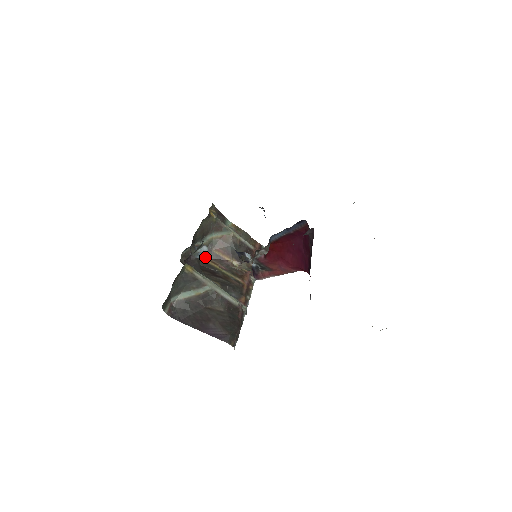
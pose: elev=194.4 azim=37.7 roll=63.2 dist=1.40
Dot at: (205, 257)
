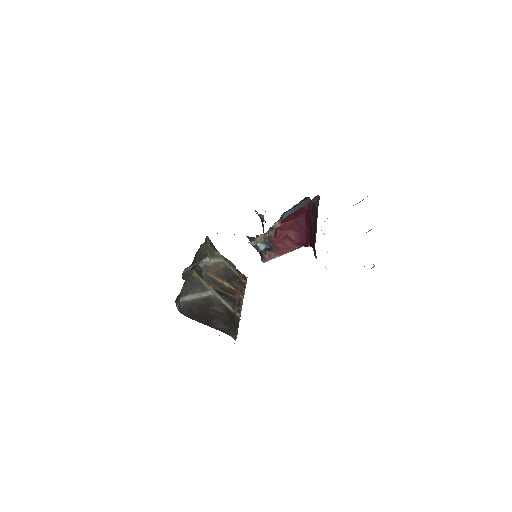
Dot at: occluded
